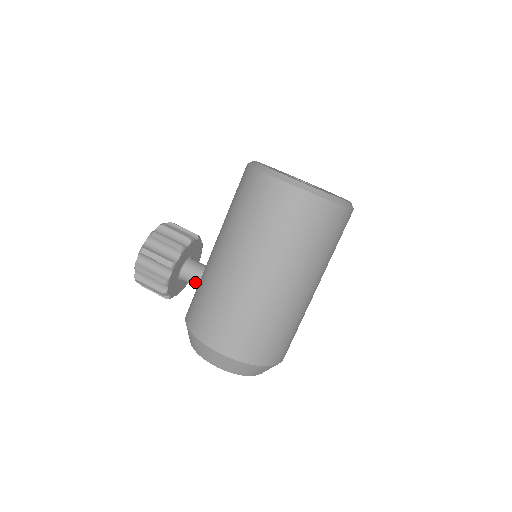
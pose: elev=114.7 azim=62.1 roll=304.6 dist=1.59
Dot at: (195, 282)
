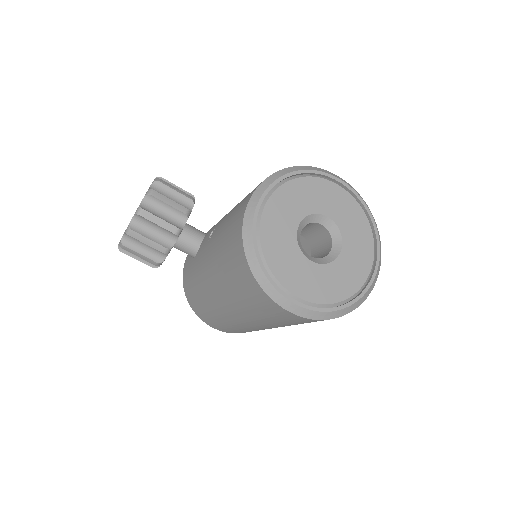
Dot at: occluded
